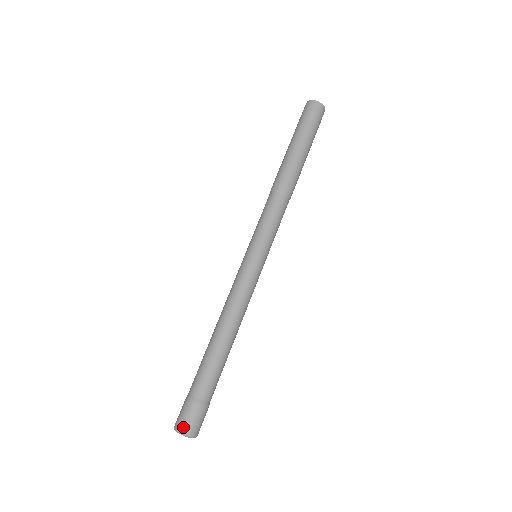
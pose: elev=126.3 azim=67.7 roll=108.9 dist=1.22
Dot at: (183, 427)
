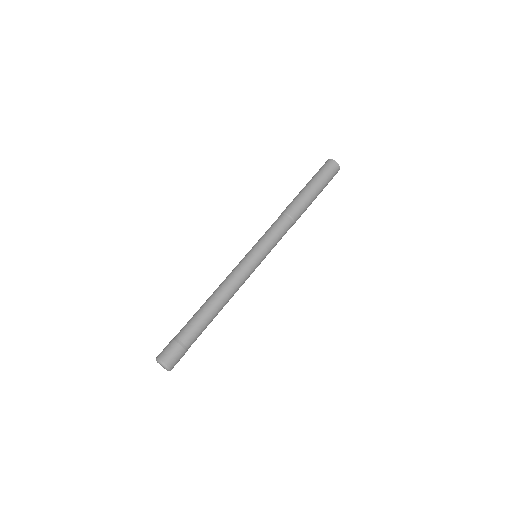
Dot at: (159, 355)
